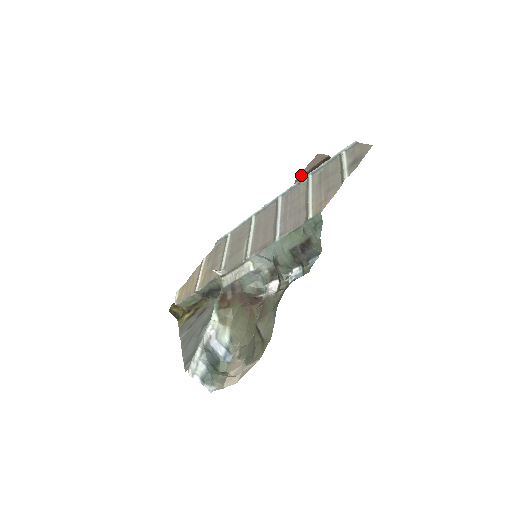
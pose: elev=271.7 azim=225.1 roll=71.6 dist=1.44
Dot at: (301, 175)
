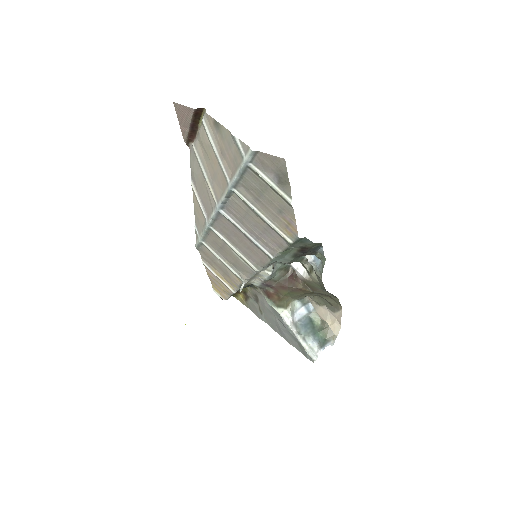
Dot at: (186, 138)
